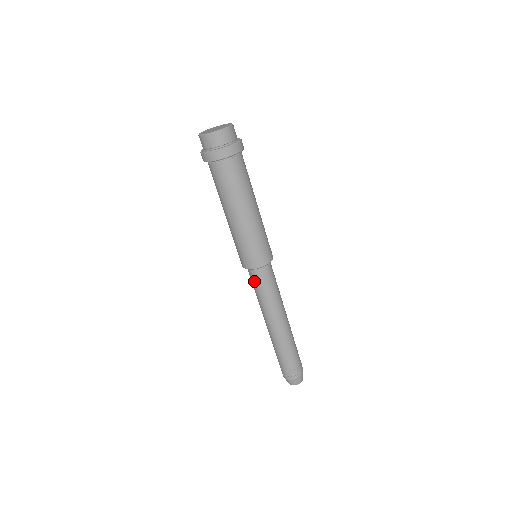
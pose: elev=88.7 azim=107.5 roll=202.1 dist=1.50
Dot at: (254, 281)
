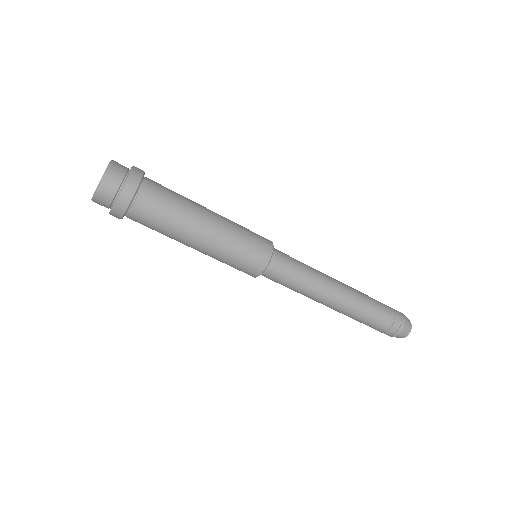
Dot at: (275, 281)
